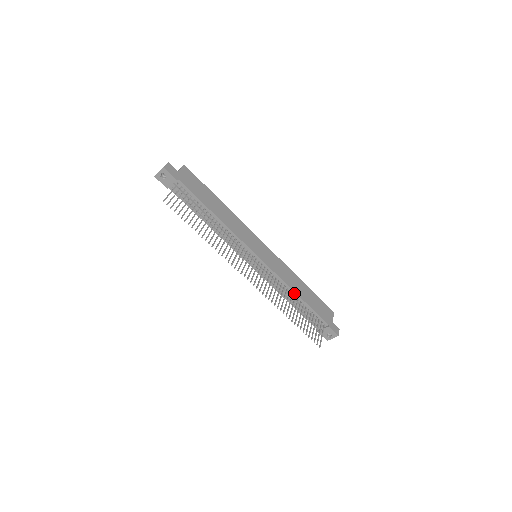
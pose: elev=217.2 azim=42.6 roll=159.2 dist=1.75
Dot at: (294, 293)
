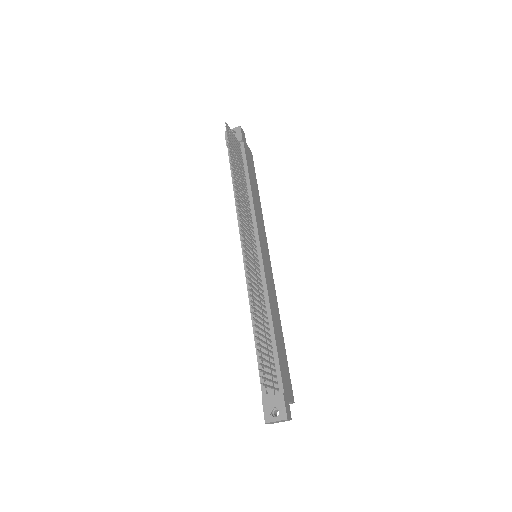
Dot at: (270, 317)
